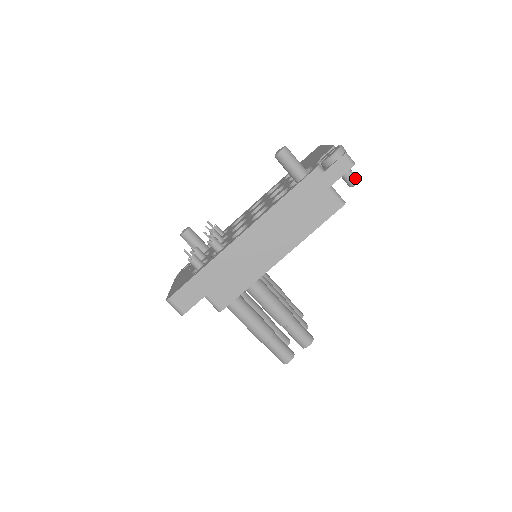
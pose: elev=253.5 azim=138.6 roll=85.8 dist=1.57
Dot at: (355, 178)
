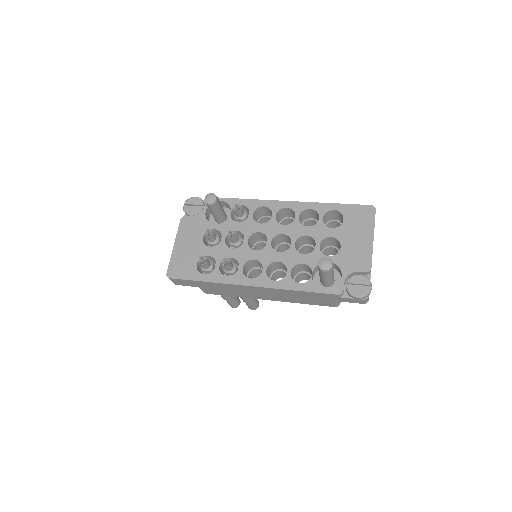
Dot at: occluded
